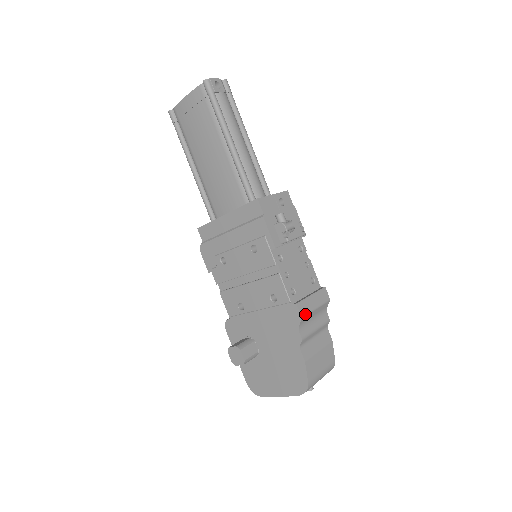
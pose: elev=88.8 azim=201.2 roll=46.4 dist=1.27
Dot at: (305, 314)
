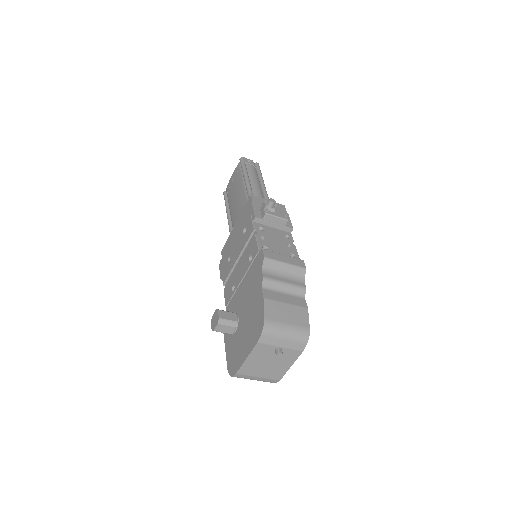
Dot at: (269, 258)
